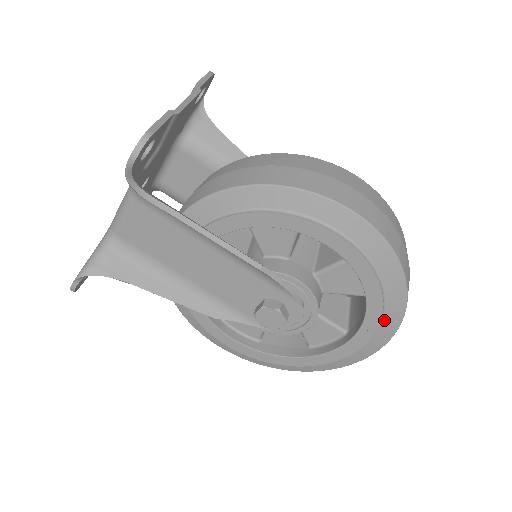
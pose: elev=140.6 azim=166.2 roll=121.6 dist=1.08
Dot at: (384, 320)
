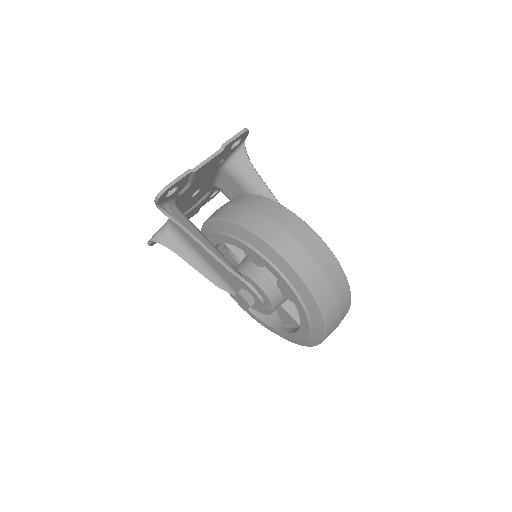
Dot at: (313, 328)
